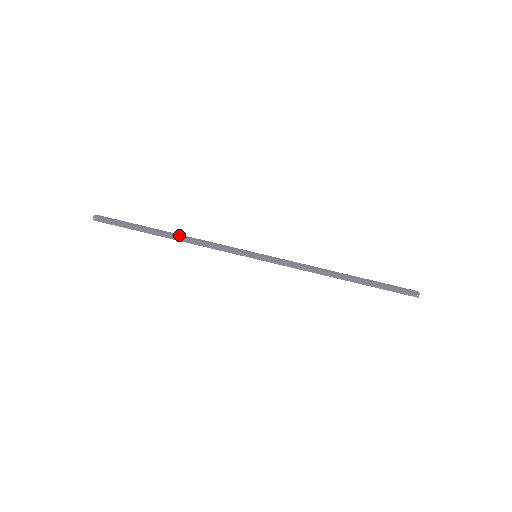
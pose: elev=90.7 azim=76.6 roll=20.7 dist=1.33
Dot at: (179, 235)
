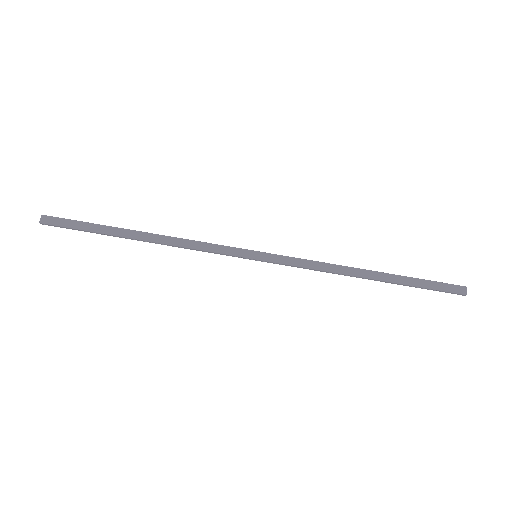
Dot at: (154, 237)
